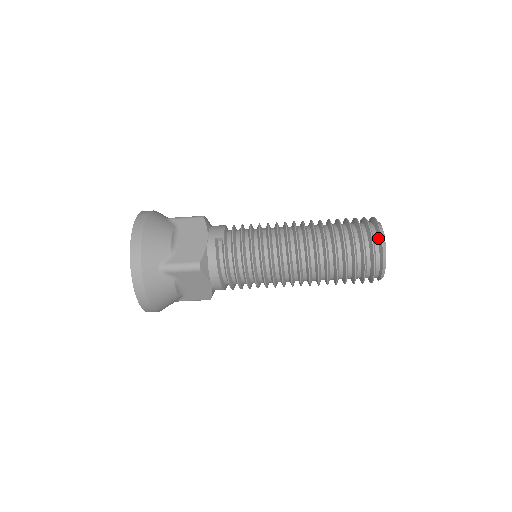
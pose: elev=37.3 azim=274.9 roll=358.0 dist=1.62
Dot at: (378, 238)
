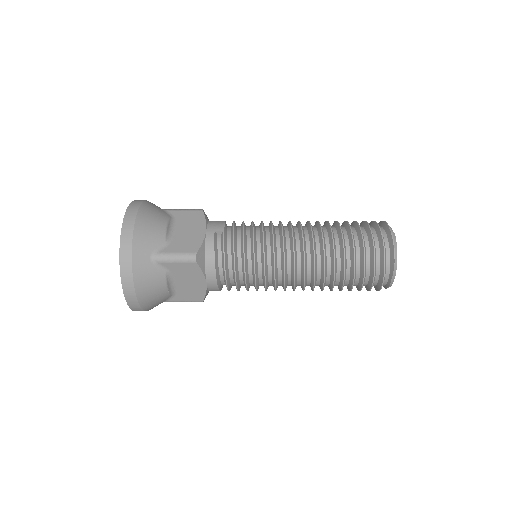
Dot at: (389, 240)
